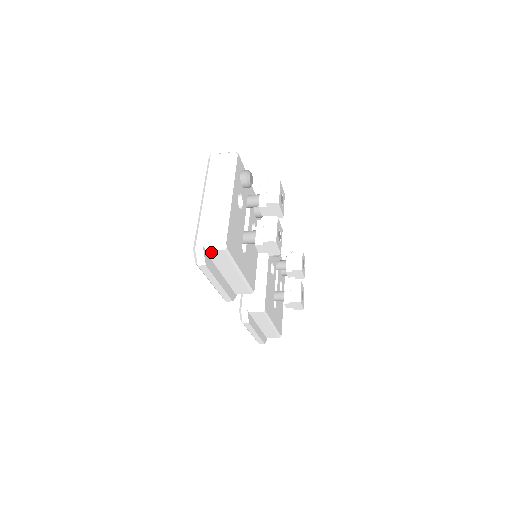
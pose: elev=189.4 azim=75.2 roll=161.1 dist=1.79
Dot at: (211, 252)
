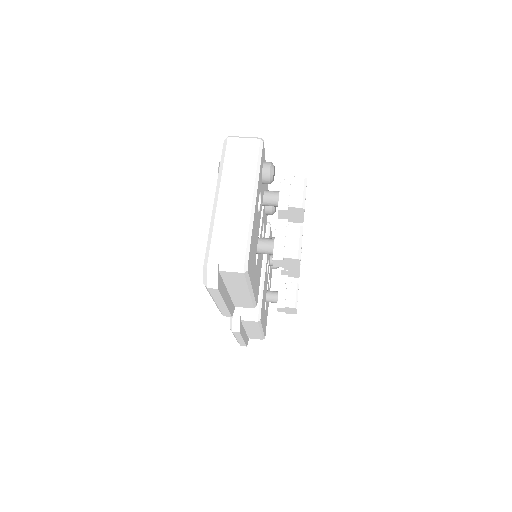
Dot at: (226, 272)
